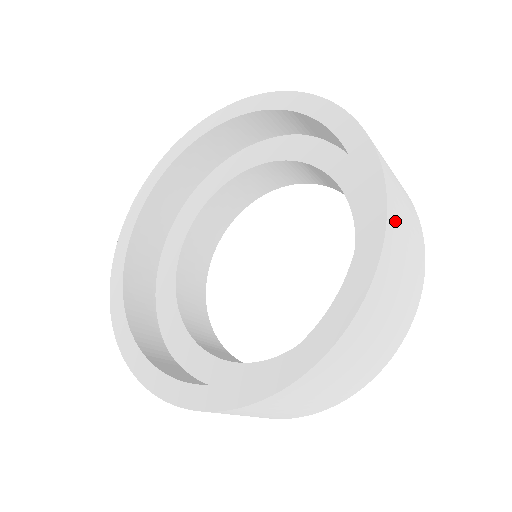
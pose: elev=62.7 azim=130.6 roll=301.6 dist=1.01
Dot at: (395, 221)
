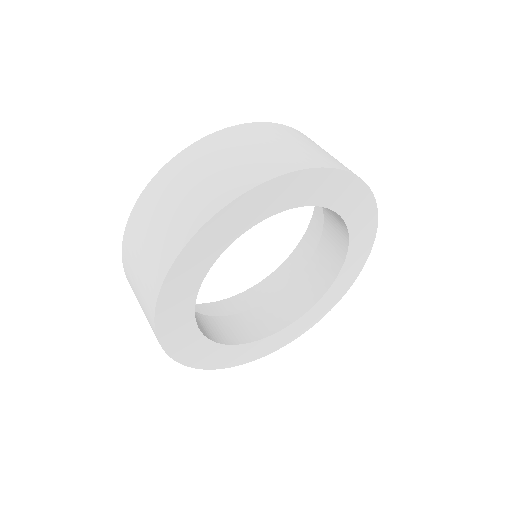
Dot at: occluded
